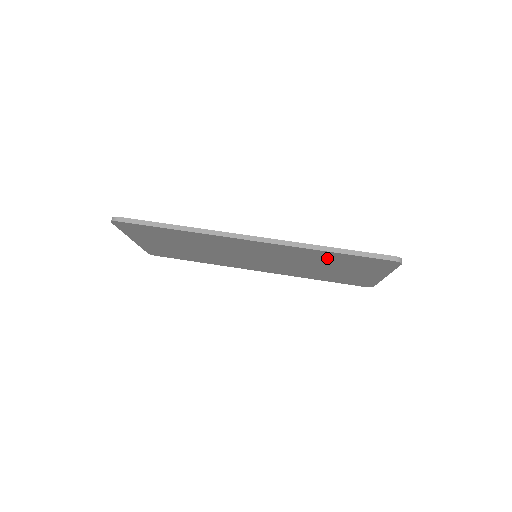
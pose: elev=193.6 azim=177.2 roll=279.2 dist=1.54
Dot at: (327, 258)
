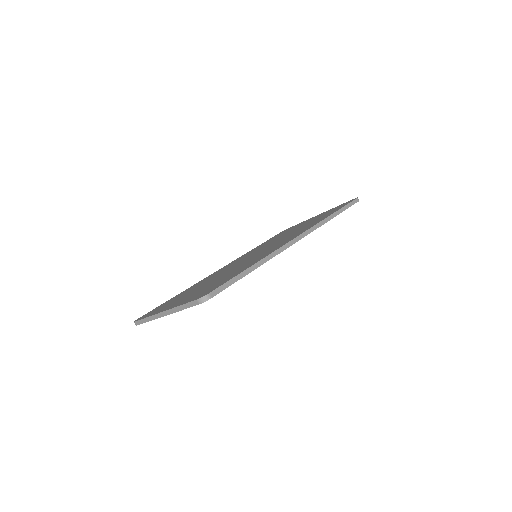
Dot at: occluded
